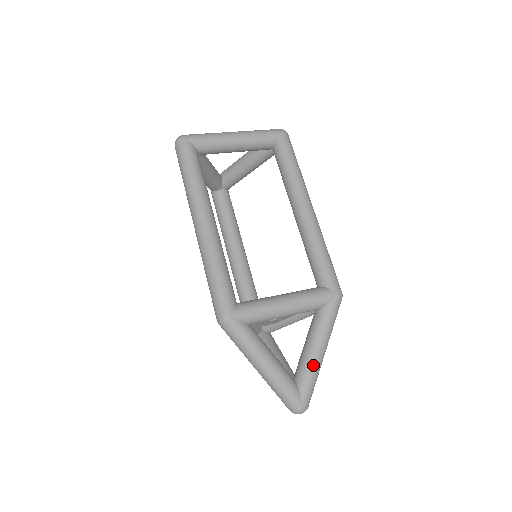
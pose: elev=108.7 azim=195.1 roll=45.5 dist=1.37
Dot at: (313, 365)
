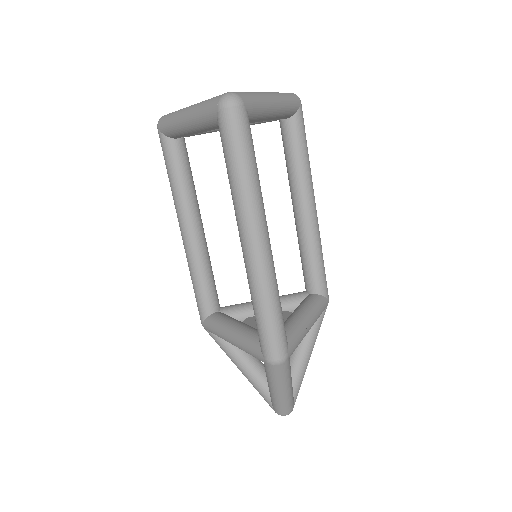
Dot at: (305, 371)
